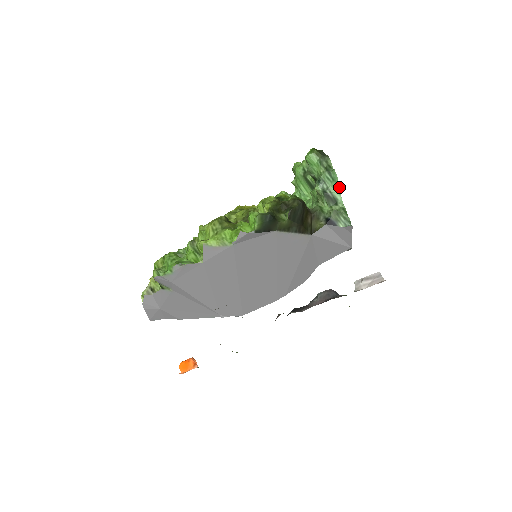
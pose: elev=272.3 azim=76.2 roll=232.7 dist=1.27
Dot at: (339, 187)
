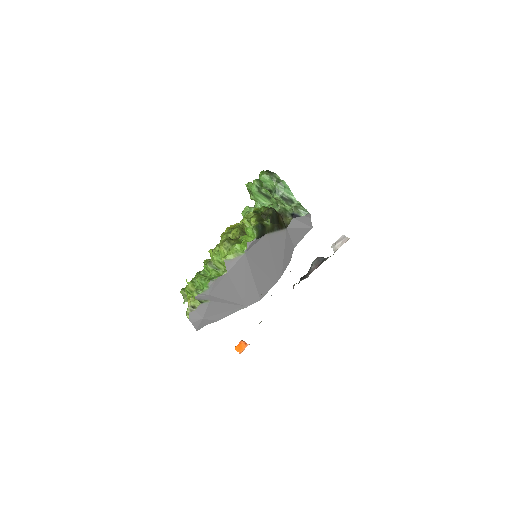
Dot at: occluded
